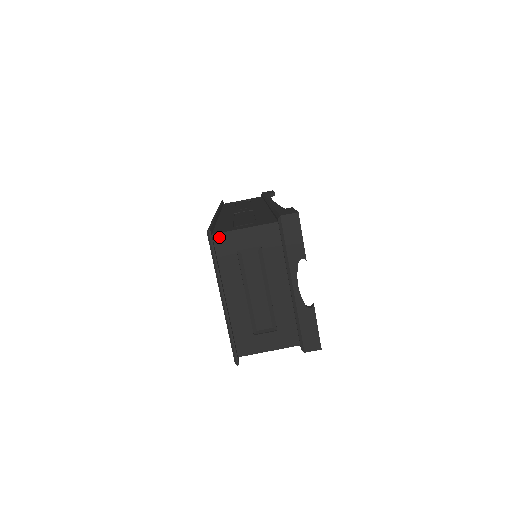
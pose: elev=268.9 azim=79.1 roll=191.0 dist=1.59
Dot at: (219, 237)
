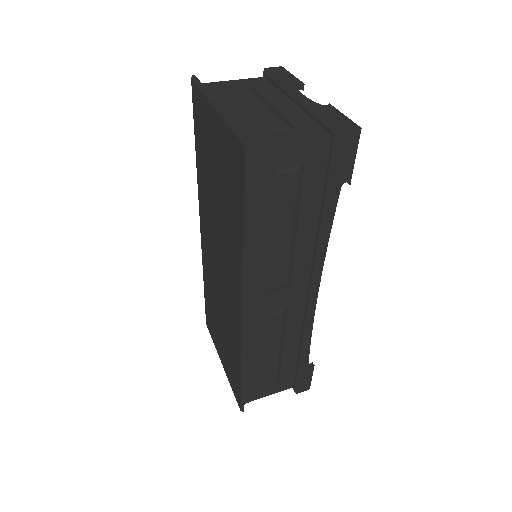
Dot at: (205, 85)
